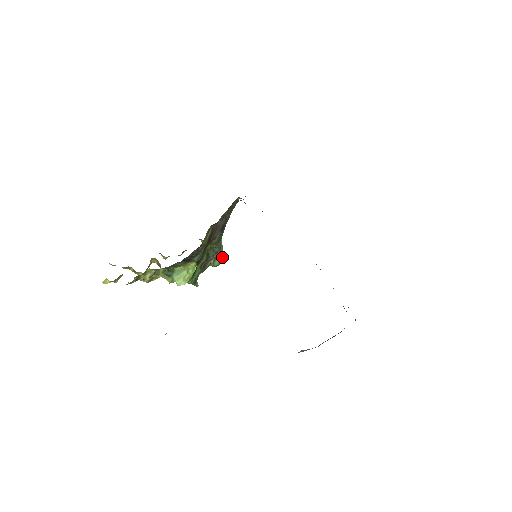
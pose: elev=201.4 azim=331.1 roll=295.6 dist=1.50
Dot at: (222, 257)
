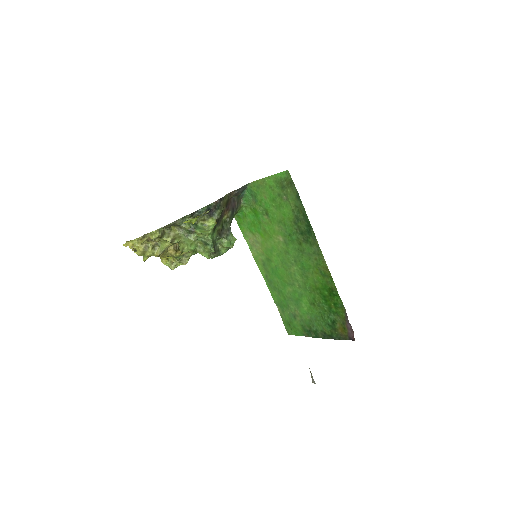
Dot at: (232, 237)
